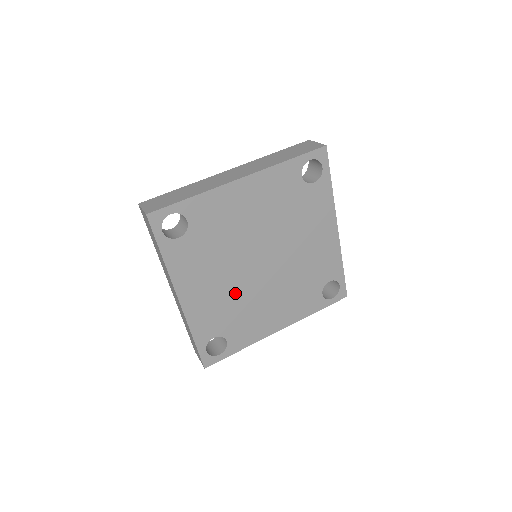
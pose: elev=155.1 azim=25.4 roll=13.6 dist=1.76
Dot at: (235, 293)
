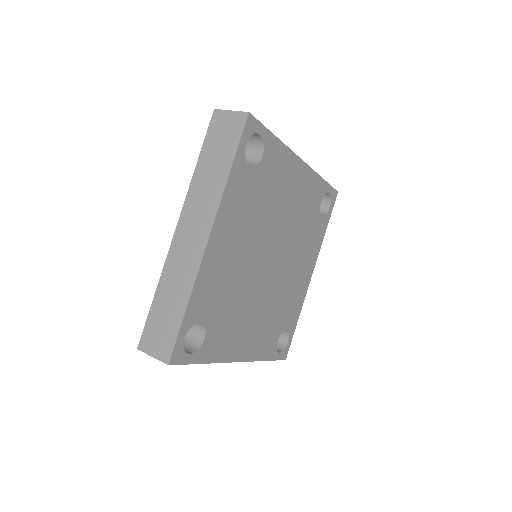
Dot at: (241, 277)
